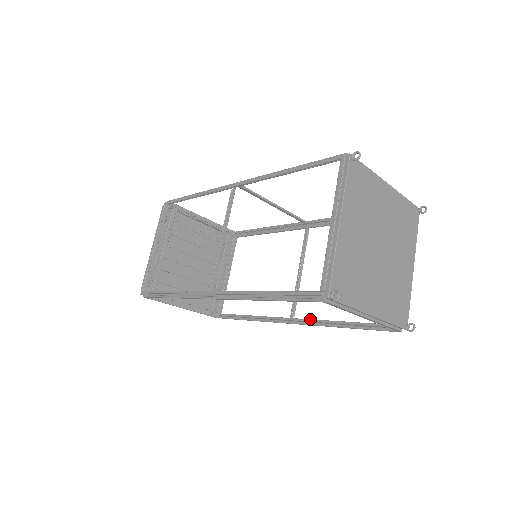
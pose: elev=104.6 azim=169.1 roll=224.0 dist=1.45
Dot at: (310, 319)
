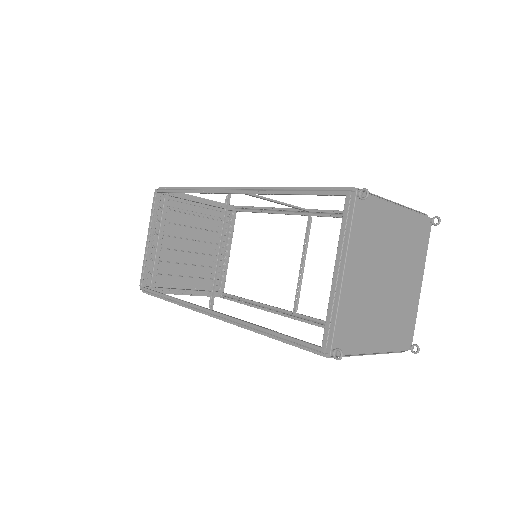
Dot at: (313, 318)
